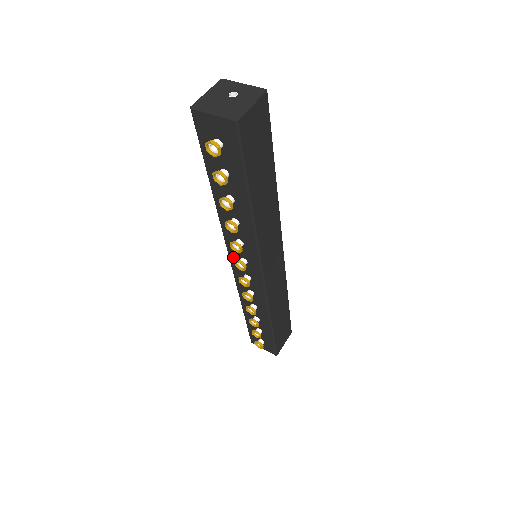
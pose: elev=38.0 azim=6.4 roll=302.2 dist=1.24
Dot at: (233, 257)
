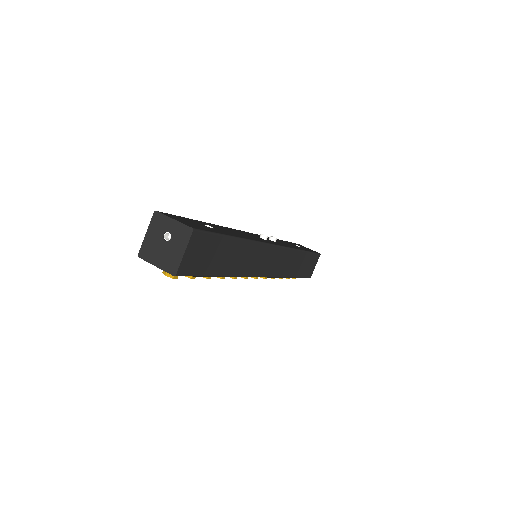
Dot at: occluded
